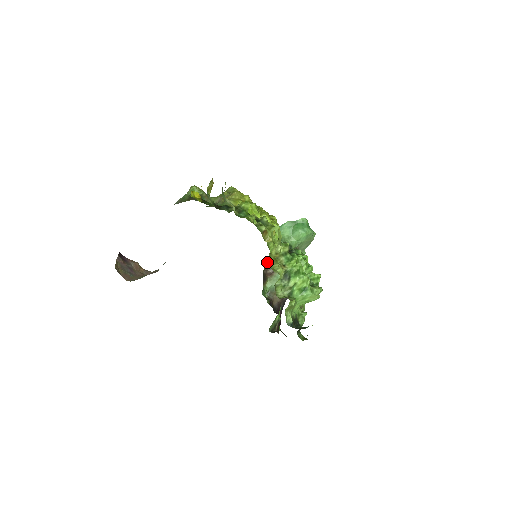
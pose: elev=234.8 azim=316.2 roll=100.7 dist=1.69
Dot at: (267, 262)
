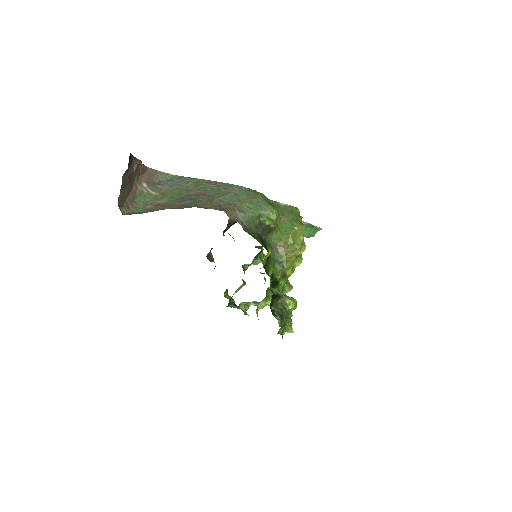
Dot at: occluded
